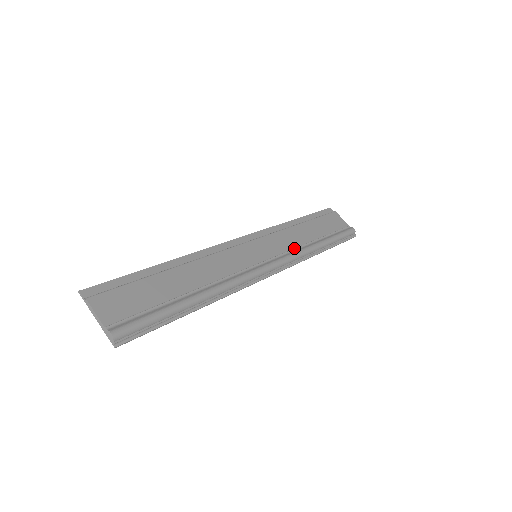
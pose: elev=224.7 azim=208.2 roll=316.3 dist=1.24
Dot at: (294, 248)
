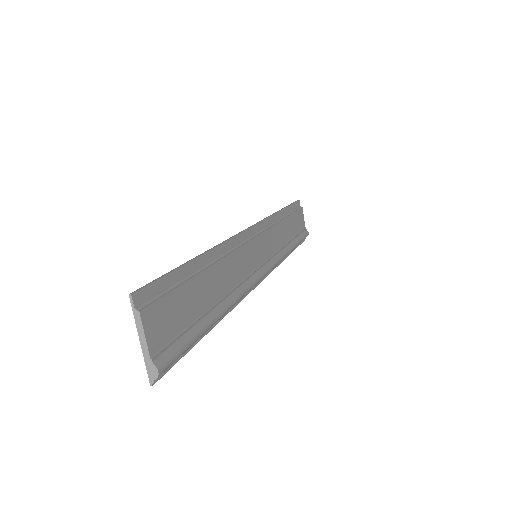
Dot at: (278, 250)
